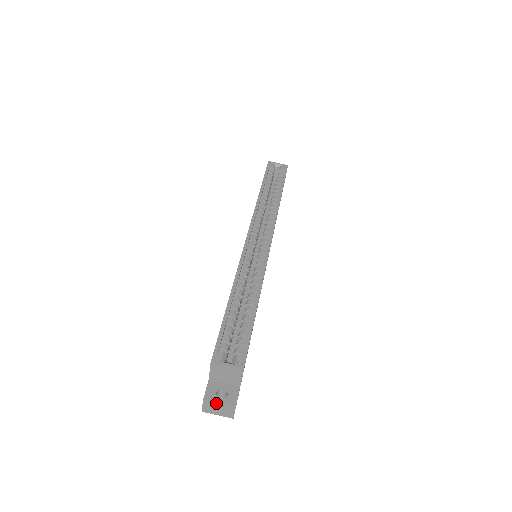
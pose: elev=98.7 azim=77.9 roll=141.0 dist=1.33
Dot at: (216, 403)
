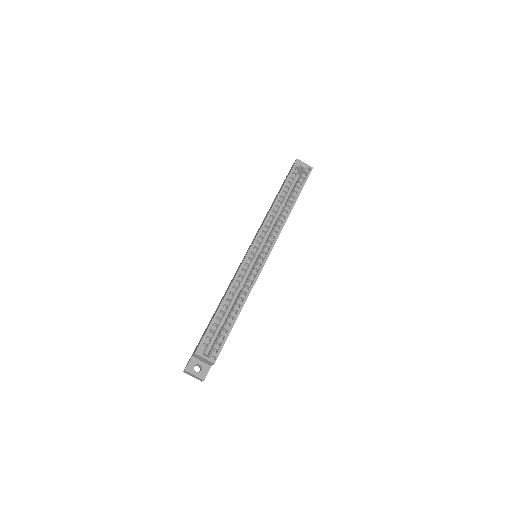
Dot at: (192, 374)
